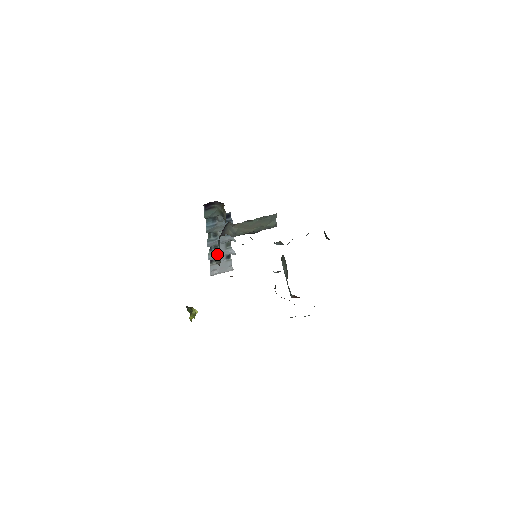
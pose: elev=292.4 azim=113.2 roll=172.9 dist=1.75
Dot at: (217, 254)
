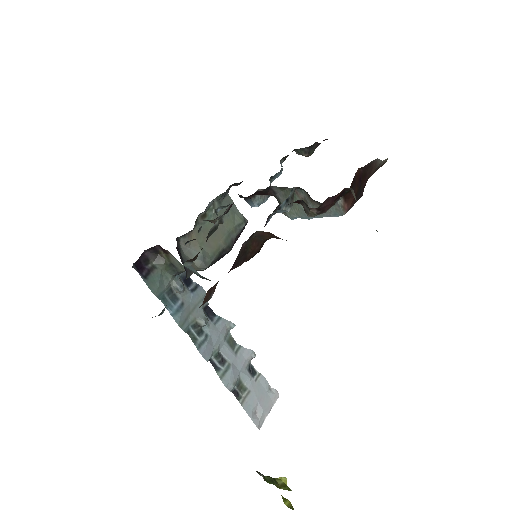
Dot at: occluded
